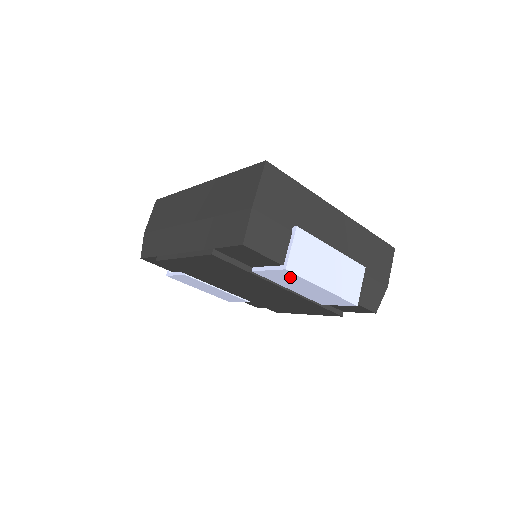
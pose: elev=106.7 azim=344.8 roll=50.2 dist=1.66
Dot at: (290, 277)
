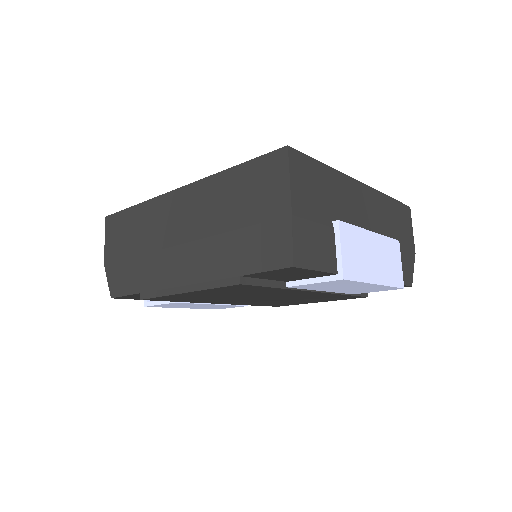
Dot at: (340, 283)
